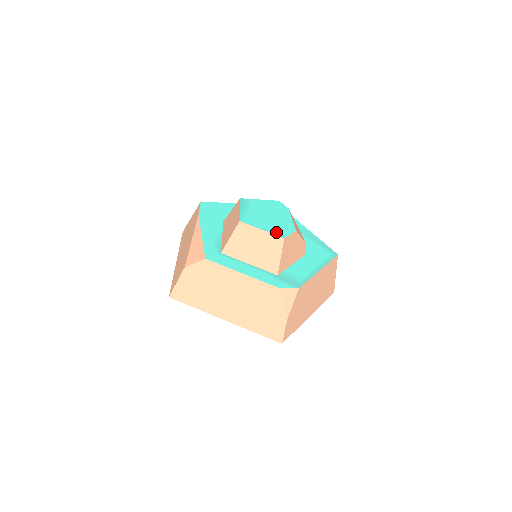
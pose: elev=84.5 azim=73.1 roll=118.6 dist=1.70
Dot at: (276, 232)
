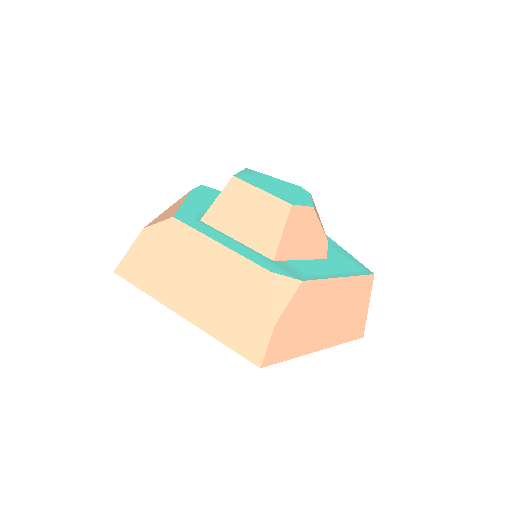
Dot at: (282, 197)
